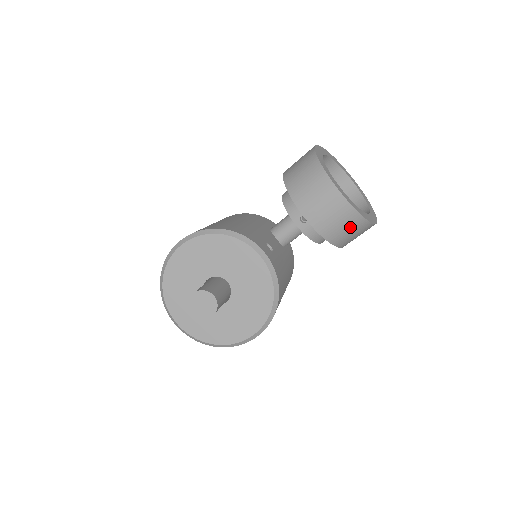
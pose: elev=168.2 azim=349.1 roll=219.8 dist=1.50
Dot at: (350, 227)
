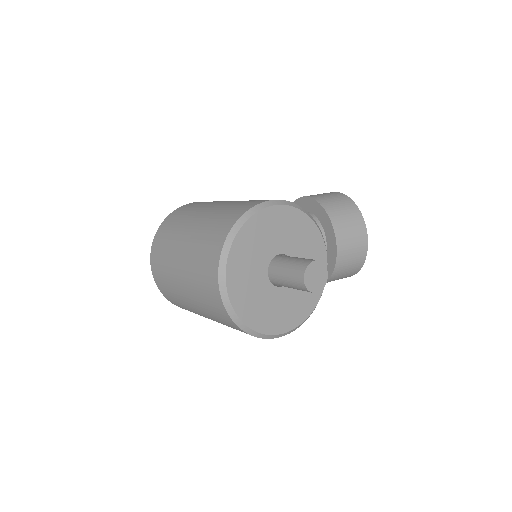
Dot at: (350, 270)
